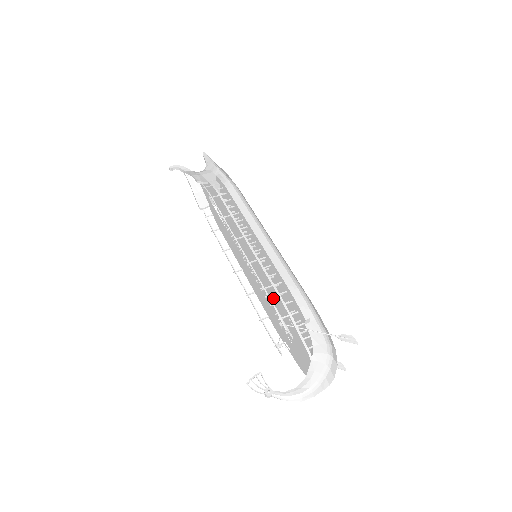
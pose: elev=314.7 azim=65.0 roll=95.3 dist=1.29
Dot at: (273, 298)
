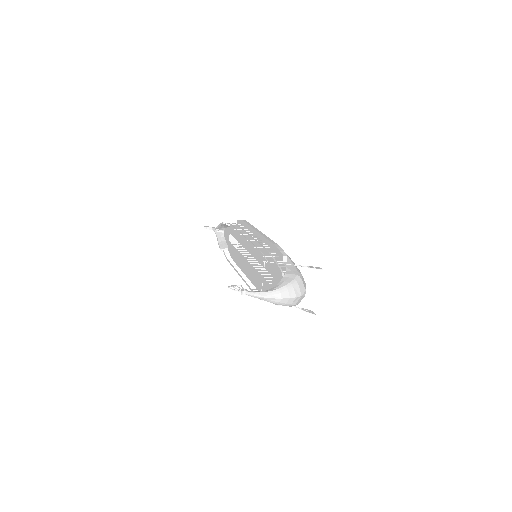
Dot at: (262, 260)
